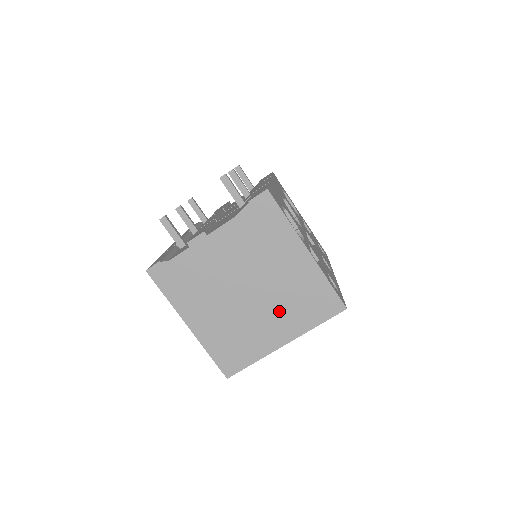
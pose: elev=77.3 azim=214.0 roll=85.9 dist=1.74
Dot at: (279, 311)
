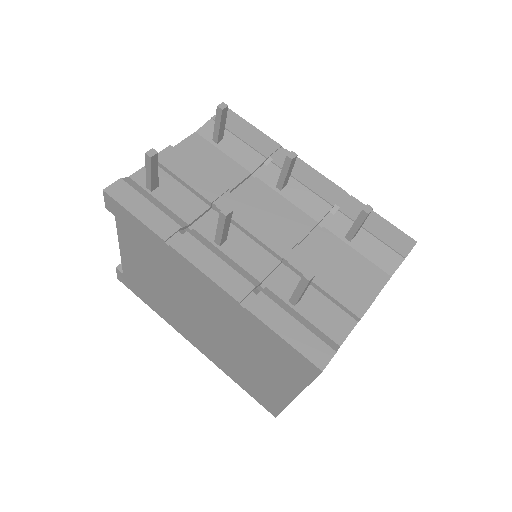
Dot at: occluded
